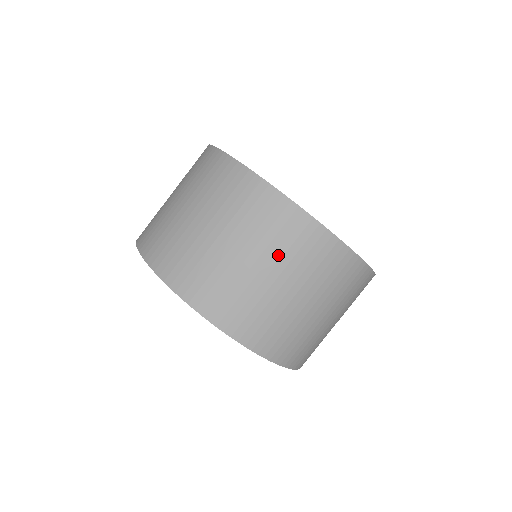
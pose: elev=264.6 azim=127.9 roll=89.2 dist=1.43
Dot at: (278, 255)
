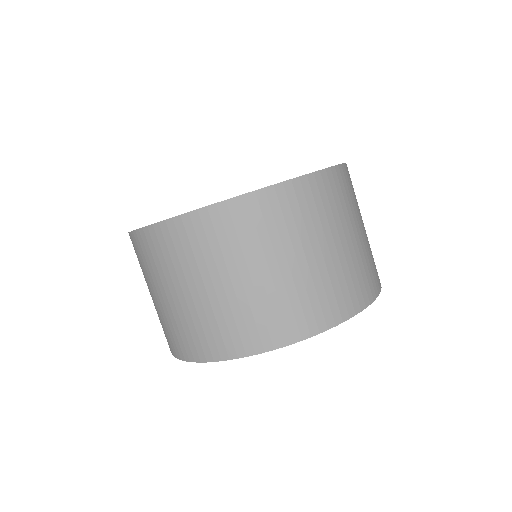
Dot at: (257, 249)
